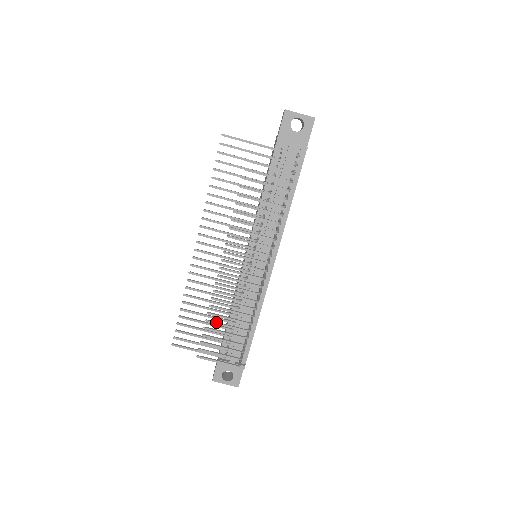
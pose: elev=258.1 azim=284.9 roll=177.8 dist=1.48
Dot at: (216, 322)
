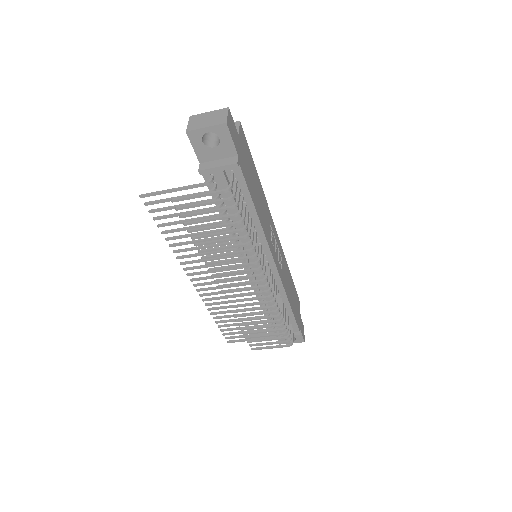
Dot at: (250, 328)
